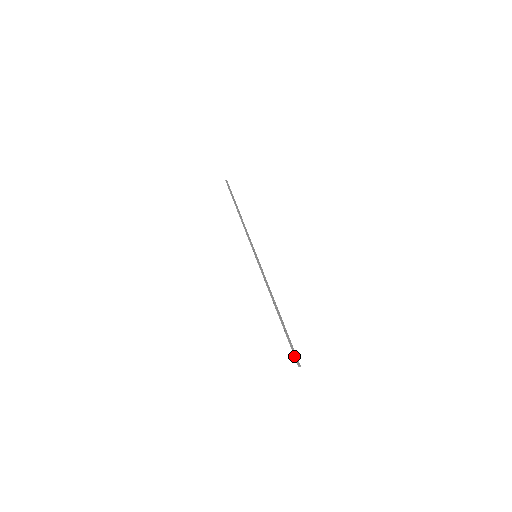
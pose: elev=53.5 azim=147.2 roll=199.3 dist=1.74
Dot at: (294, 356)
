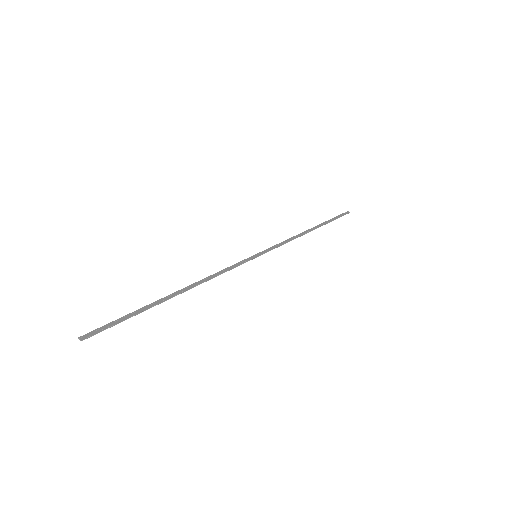
Dot at: (97, 329)
